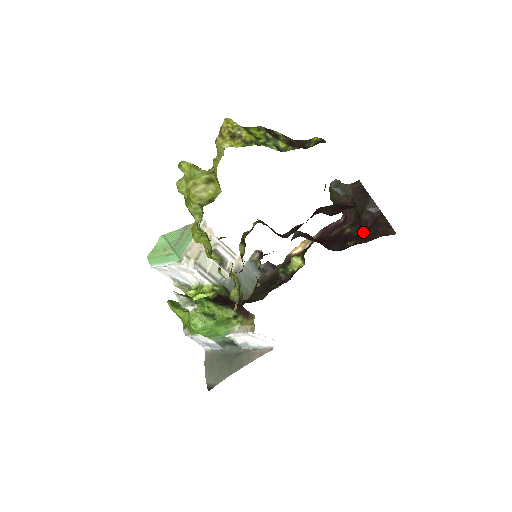
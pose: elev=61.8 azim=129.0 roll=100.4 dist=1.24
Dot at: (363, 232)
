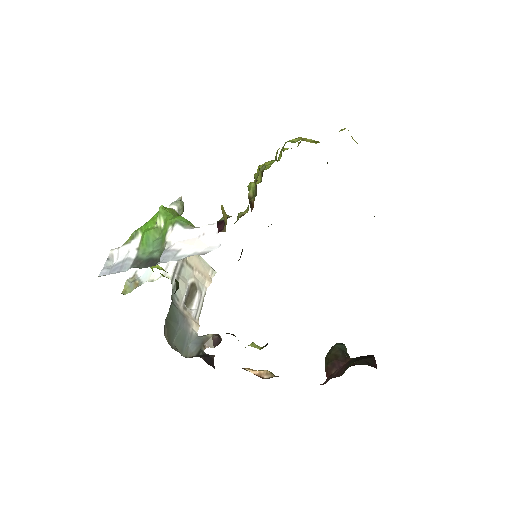
Dot at: occluded
